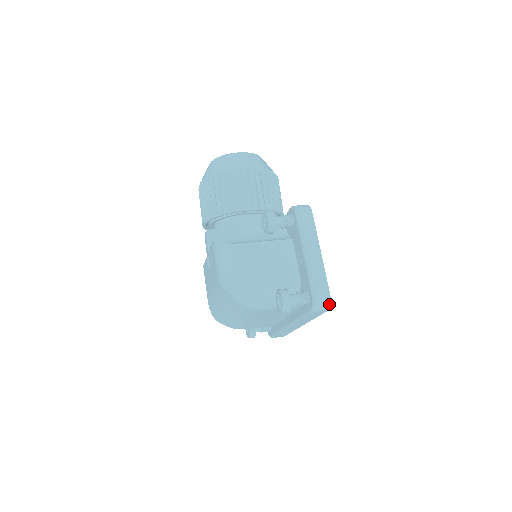
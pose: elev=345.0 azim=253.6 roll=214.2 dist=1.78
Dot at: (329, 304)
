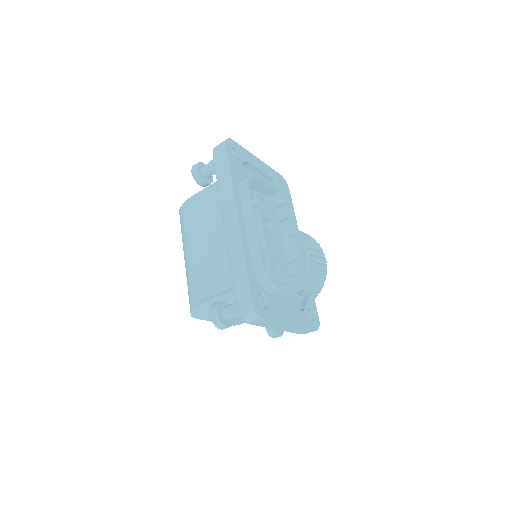
Dot at: (226, 140)
